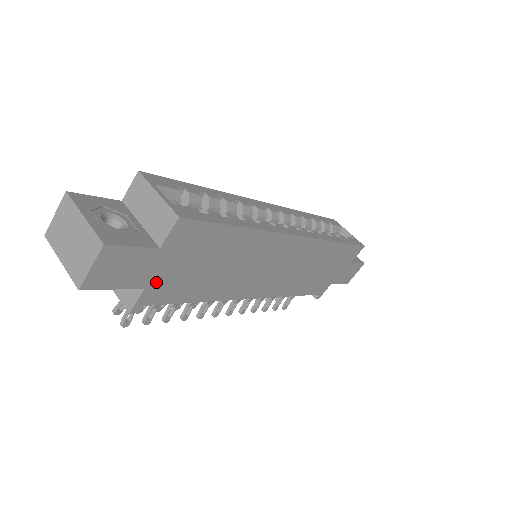
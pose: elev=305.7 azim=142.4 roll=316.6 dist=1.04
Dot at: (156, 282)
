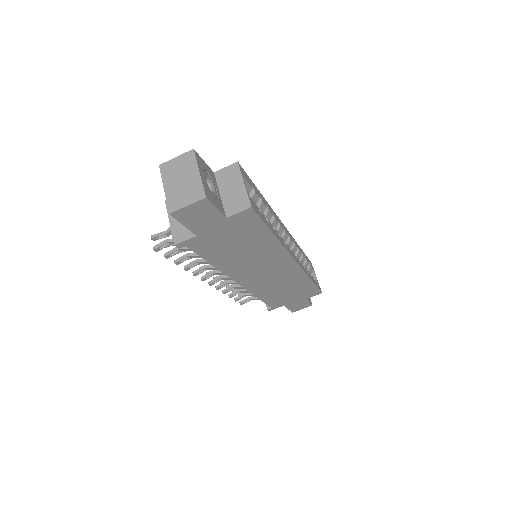
Dot at: (205, 236)
